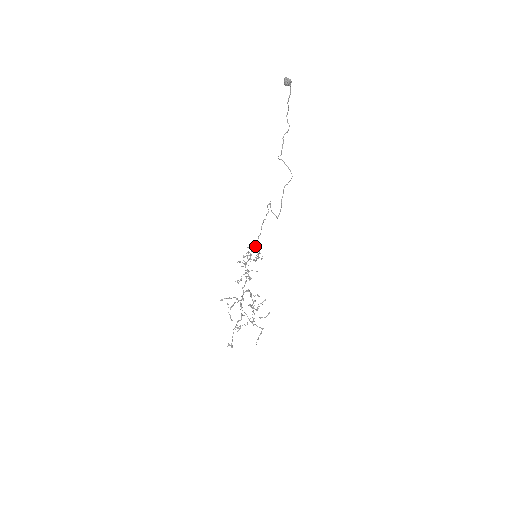
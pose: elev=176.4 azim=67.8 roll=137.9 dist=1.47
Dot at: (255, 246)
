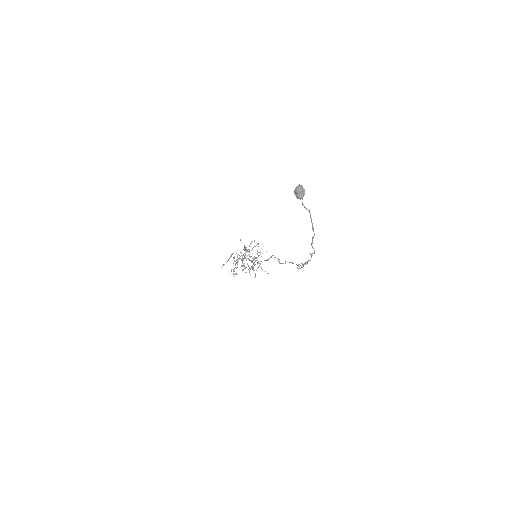
Dot at: occluded
